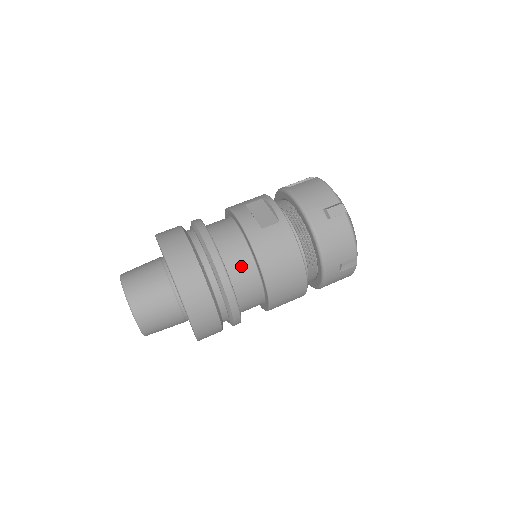
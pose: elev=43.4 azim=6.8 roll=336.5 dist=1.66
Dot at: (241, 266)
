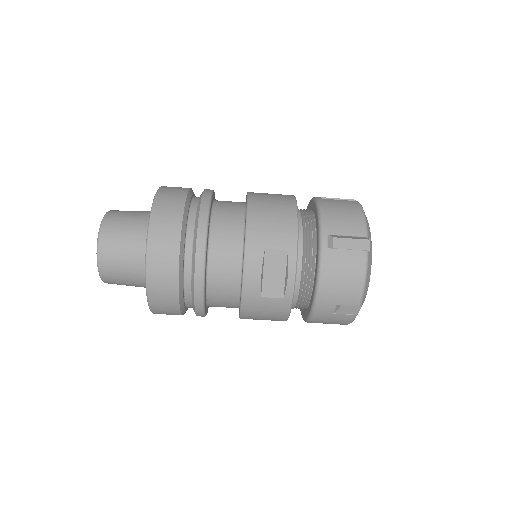
Dot at: (224, 303)
